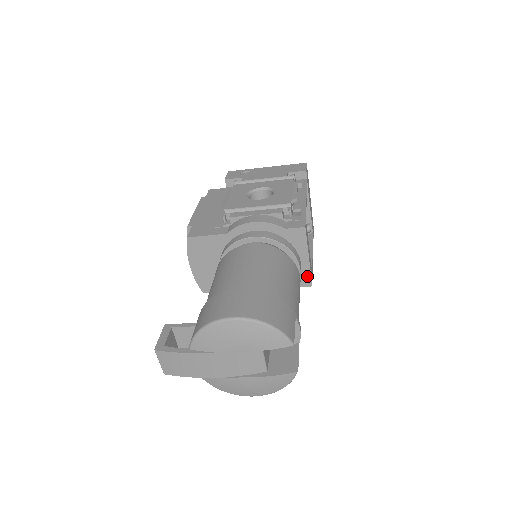
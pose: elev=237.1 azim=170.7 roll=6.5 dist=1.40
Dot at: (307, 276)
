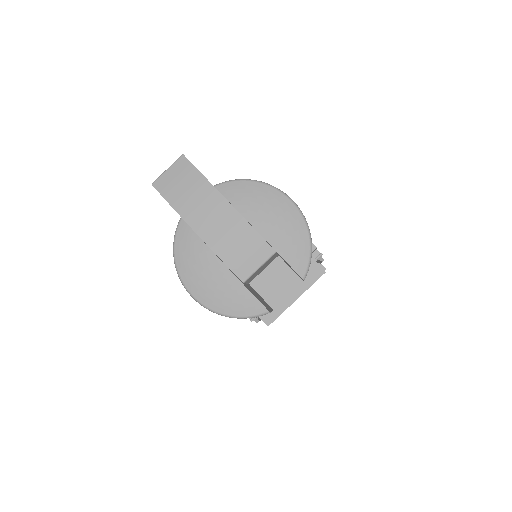
Dot at: (276, 313)
